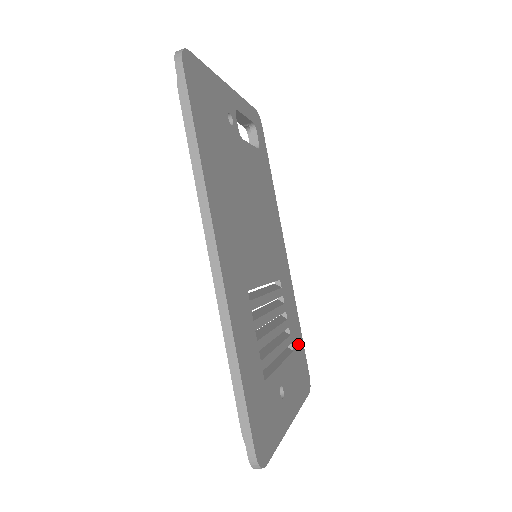
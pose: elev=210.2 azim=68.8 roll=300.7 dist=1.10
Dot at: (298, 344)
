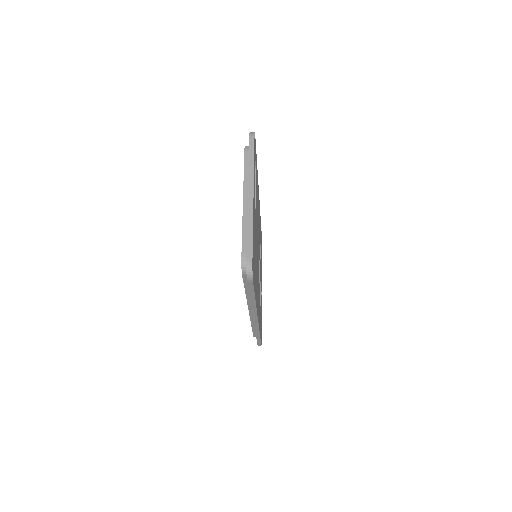
Dot at: occluded
